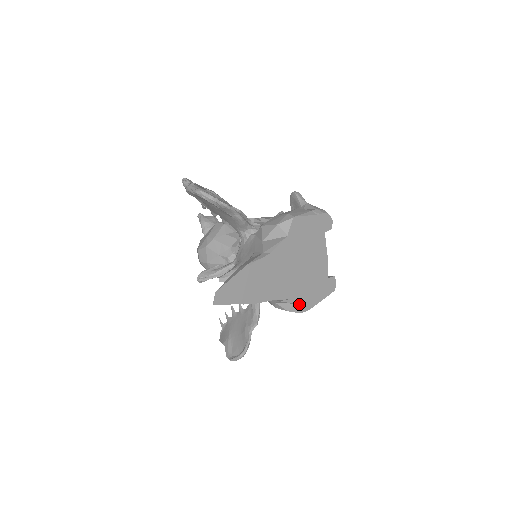
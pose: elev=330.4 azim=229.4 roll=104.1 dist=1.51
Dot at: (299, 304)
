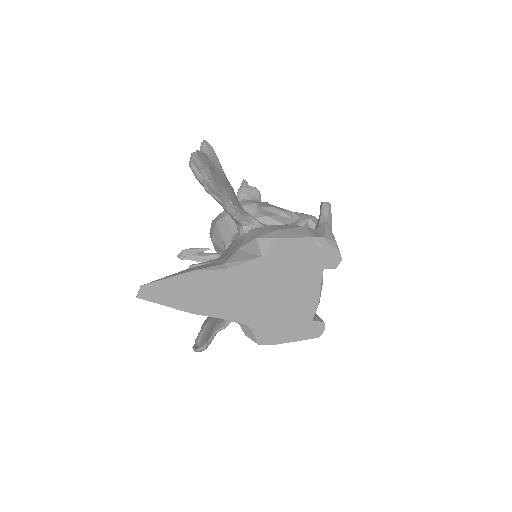
Dot at: (259, 334)
